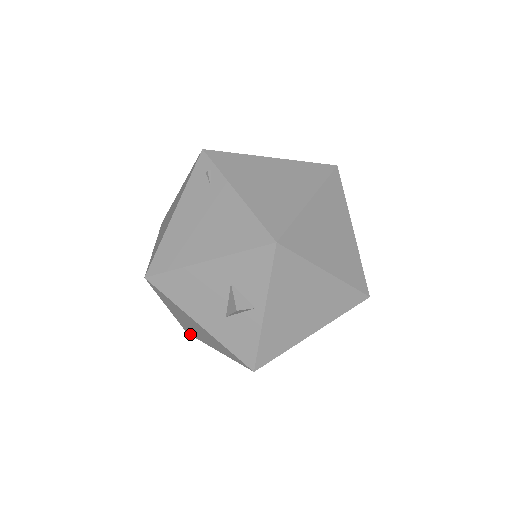
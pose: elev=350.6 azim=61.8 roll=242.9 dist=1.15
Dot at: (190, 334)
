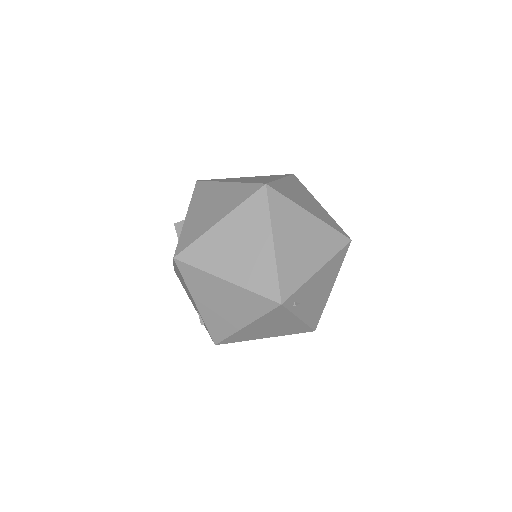
Dot at: (202, 323)
